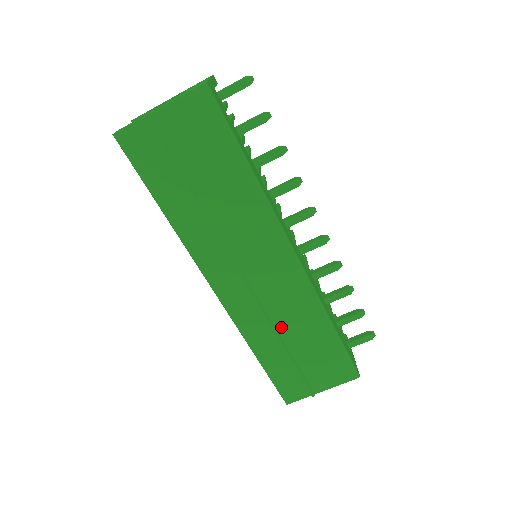
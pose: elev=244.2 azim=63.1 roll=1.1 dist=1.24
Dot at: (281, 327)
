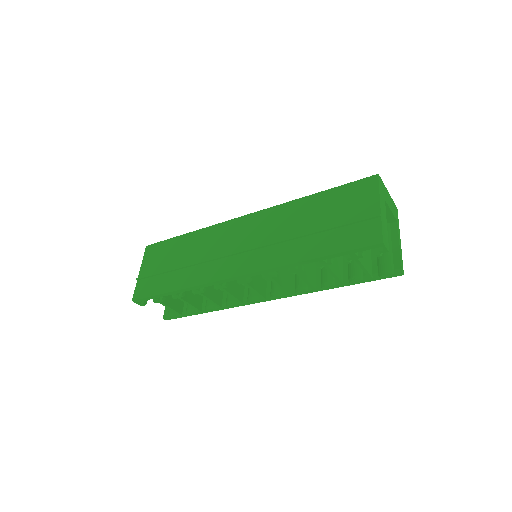
Dot at: (292, 233)
